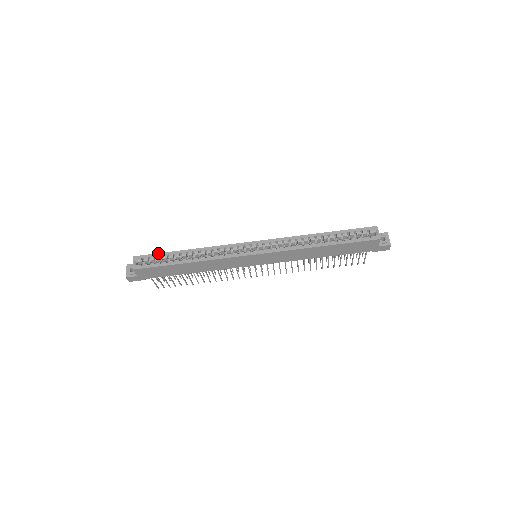
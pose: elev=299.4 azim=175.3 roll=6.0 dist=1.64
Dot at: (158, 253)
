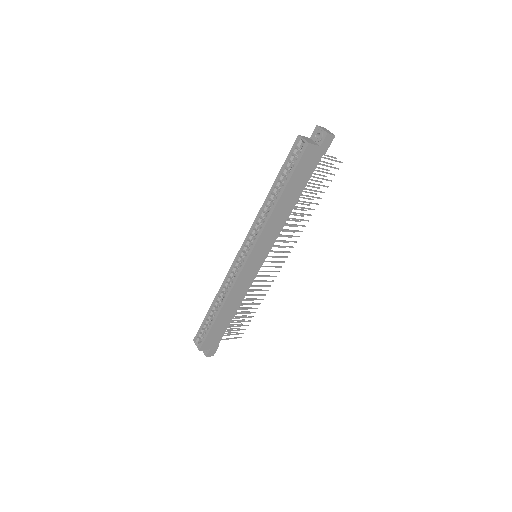
Dot at: occluded
